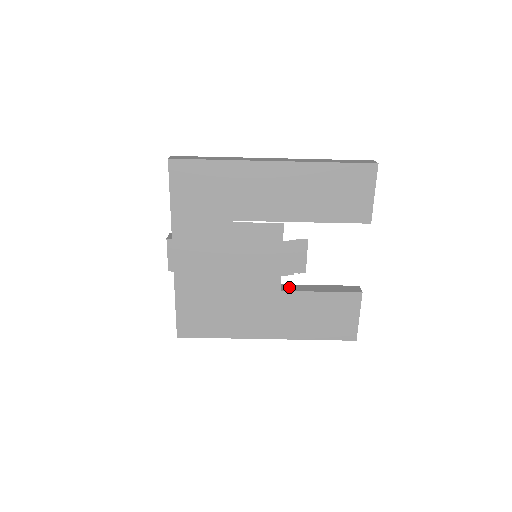
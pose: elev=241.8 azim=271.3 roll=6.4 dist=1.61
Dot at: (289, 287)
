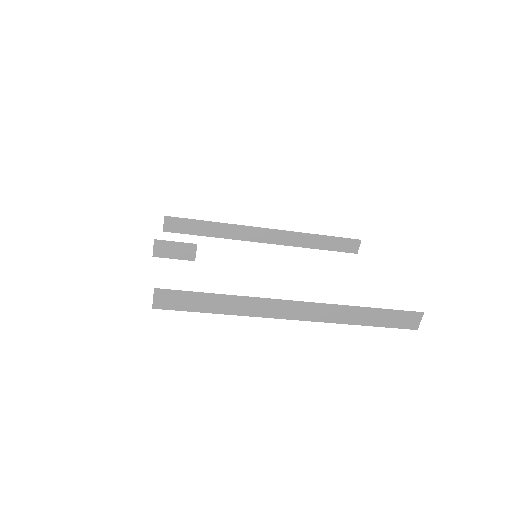
Dot at: (288, 238)
